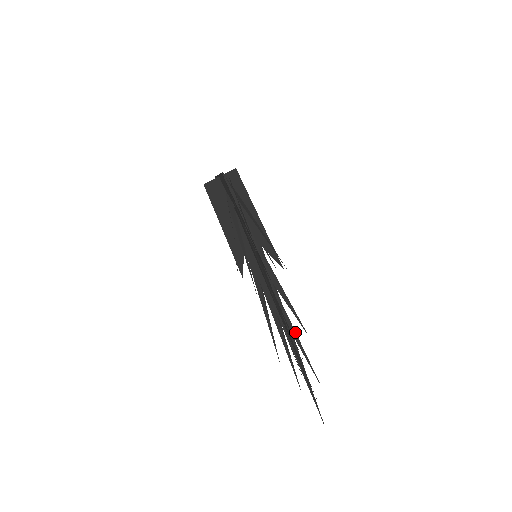
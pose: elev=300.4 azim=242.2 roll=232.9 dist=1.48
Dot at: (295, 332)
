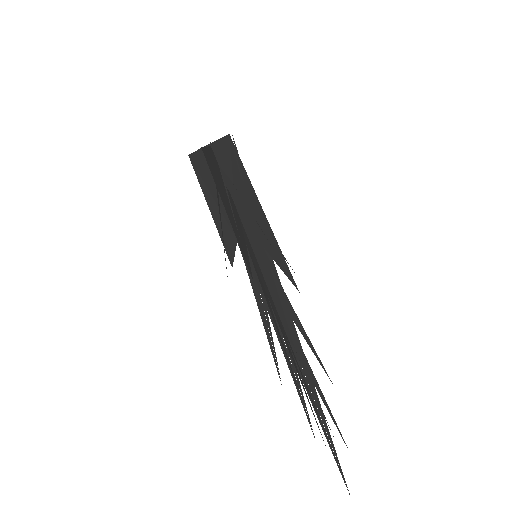
Dot at: occluded
